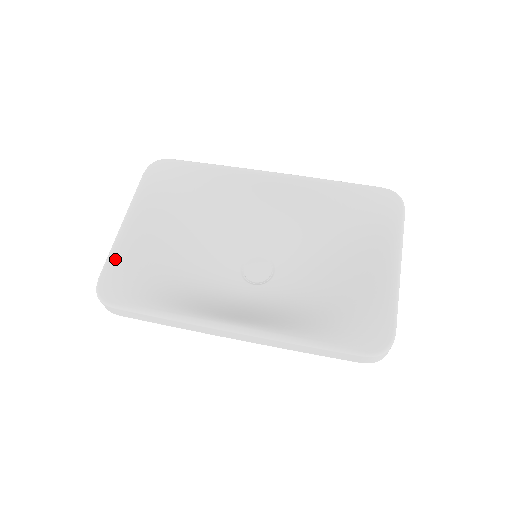
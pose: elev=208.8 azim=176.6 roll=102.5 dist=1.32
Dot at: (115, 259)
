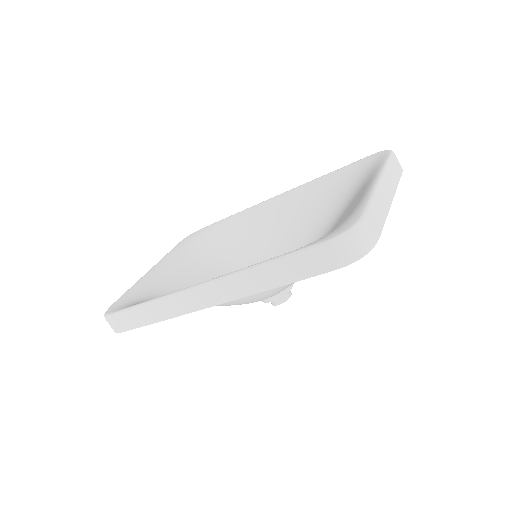
Dot at: (130, 291)
